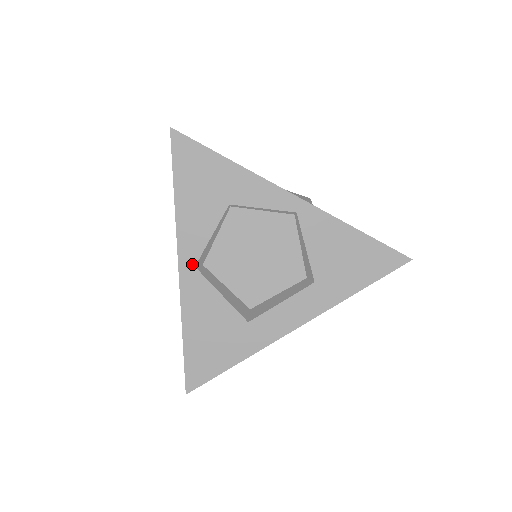
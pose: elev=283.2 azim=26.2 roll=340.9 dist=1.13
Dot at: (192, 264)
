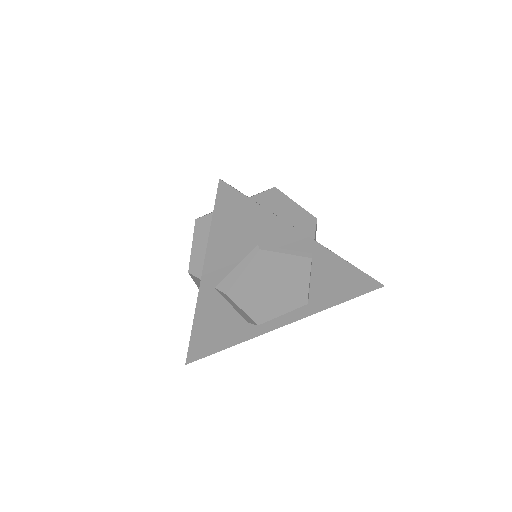
Dot at: (212, 286)
